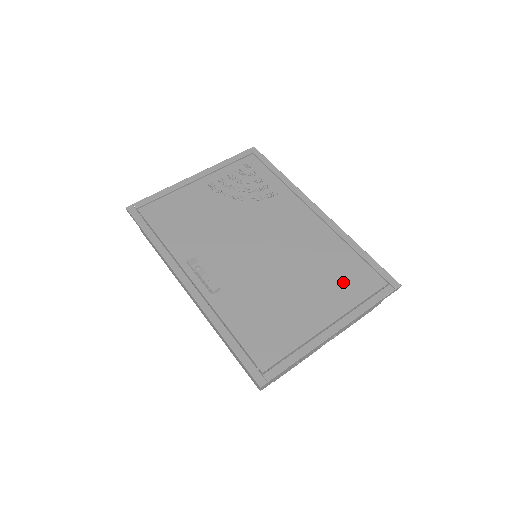
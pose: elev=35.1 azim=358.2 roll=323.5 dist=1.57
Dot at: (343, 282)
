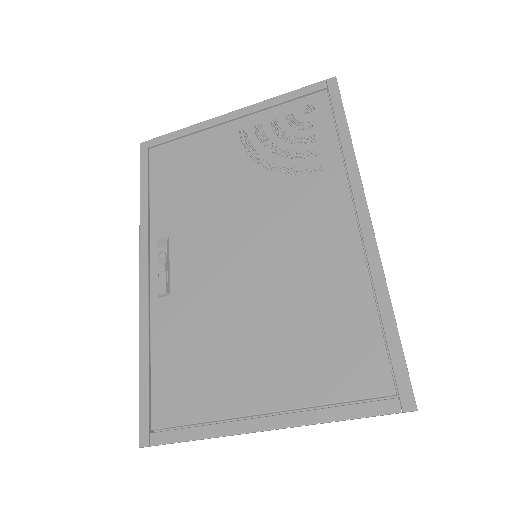
Dot at: (325, 357)
